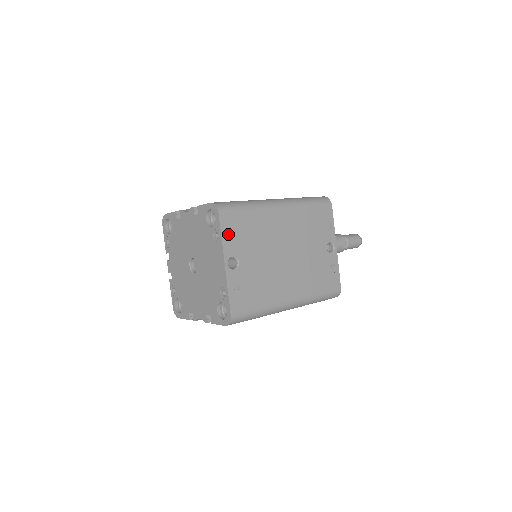
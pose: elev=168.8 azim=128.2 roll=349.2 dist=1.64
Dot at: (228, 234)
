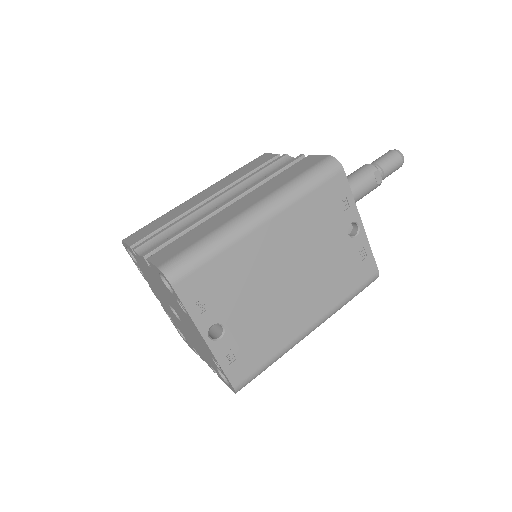
Dot at: (196, 302)
